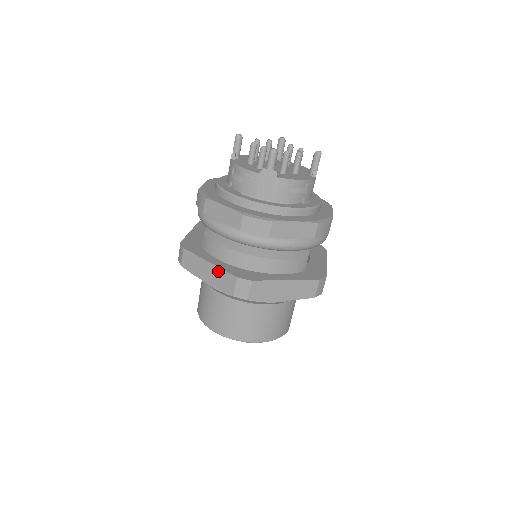
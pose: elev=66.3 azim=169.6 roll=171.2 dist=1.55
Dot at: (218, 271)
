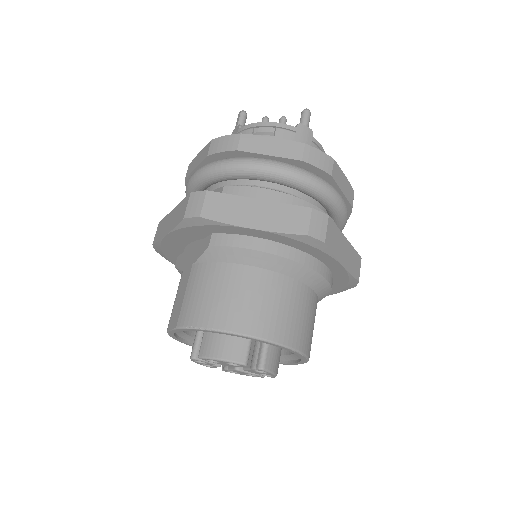
Dot at: (277, 207)
